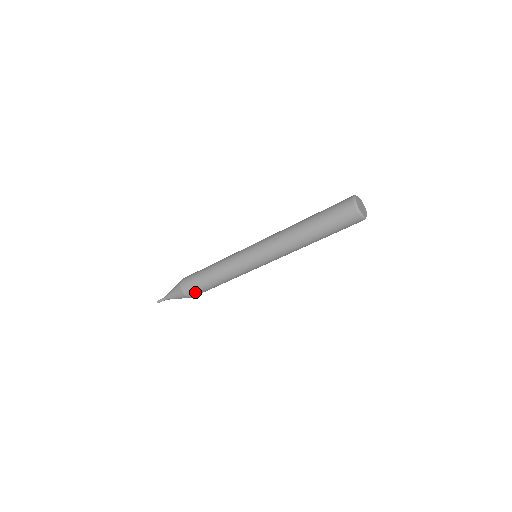
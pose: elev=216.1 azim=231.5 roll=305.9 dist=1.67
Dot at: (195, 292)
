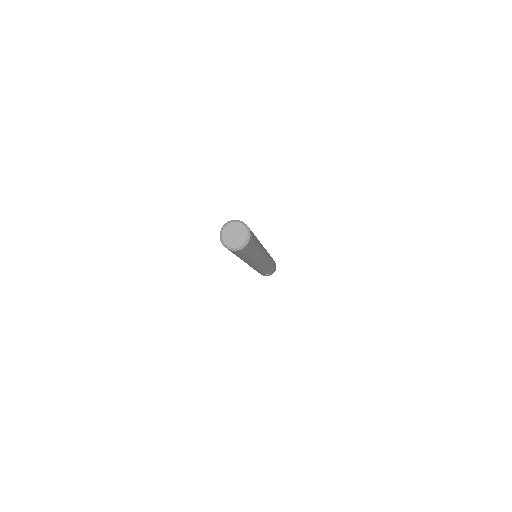
Dot at: occluded
